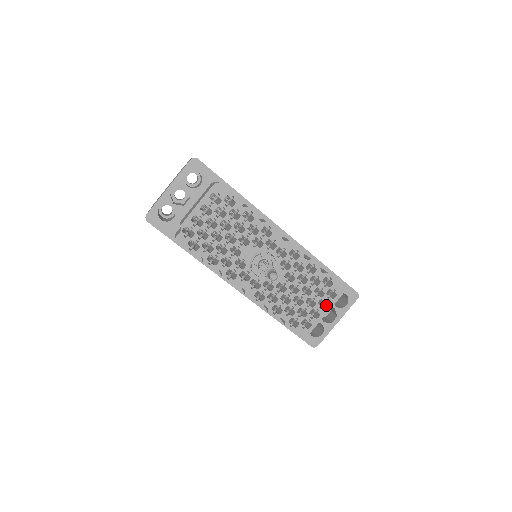
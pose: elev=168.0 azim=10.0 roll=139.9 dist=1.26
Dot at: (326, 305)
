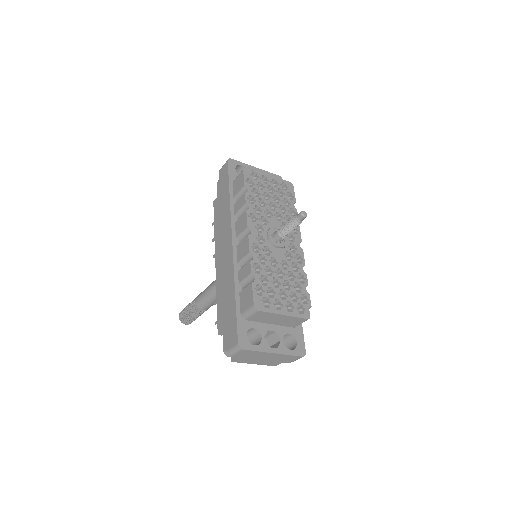
Dot at: (289, 313)
